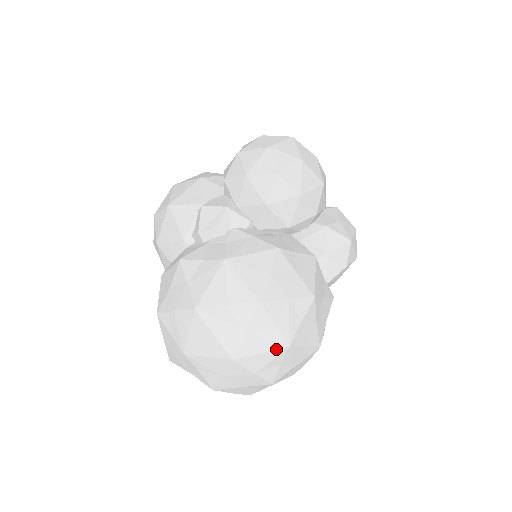
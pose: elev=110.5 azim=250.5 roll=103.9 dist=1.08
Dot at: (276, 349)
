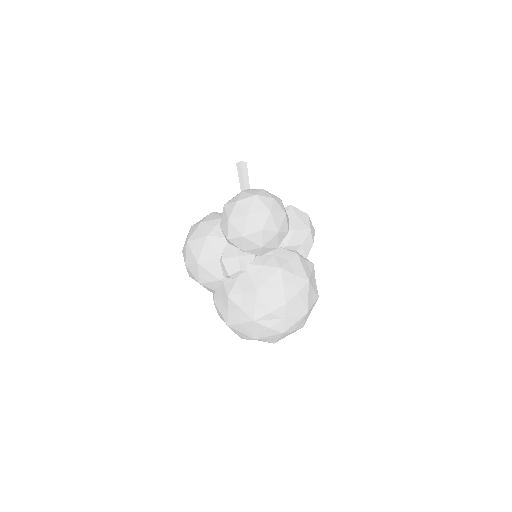
Dot at: (302, 317)
